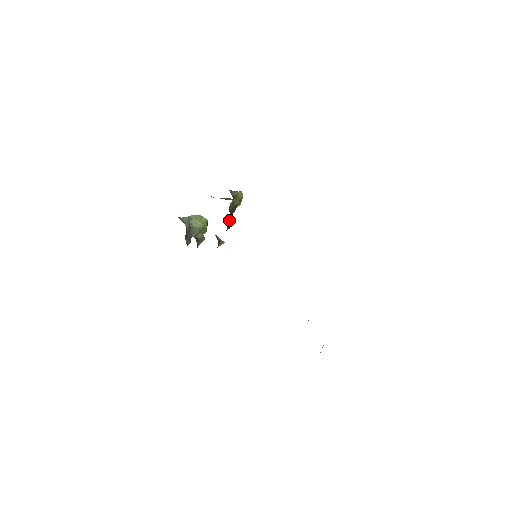
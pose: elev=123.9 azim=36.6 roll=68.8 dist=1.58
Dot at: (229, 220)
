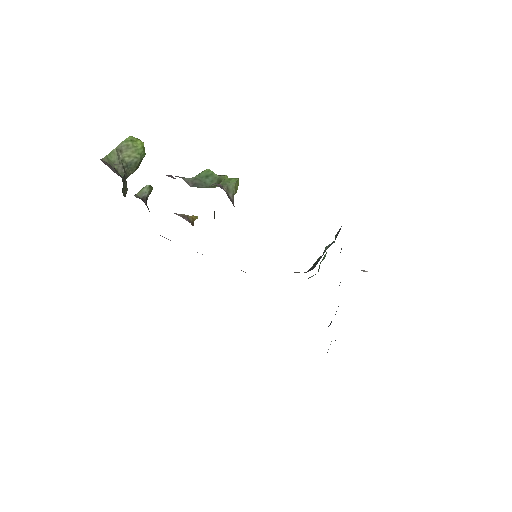
Dot at: occluded
